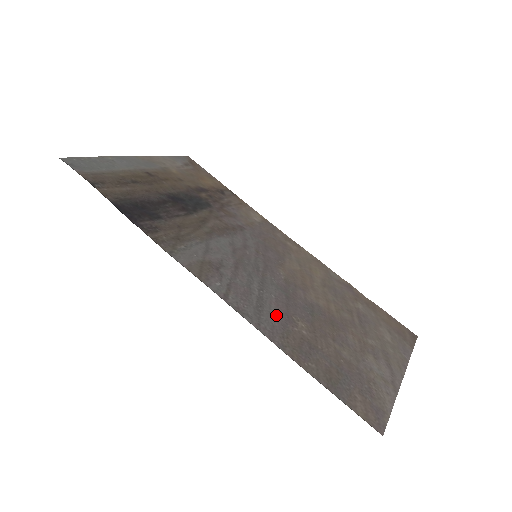
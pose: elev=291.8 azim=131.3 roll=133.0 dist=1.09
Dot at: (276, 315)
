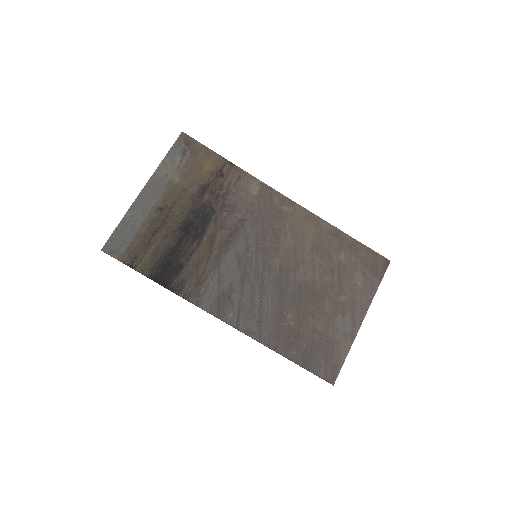
Dot at: (272, 319)
